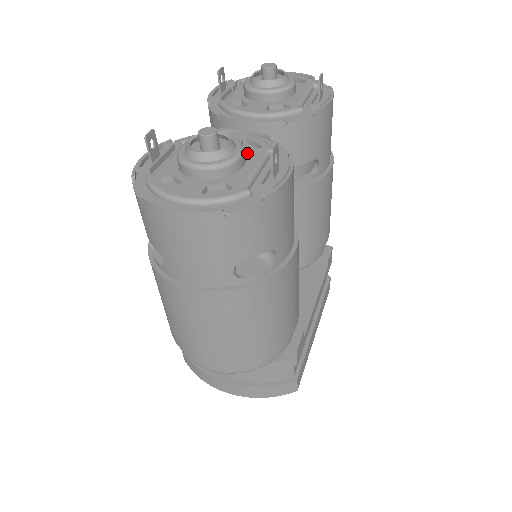
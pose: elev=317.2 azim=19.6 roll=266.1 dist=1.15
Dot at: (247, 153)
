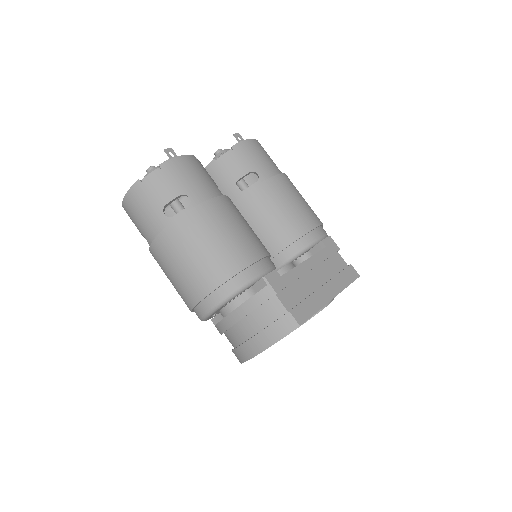
Dot at: occluded
